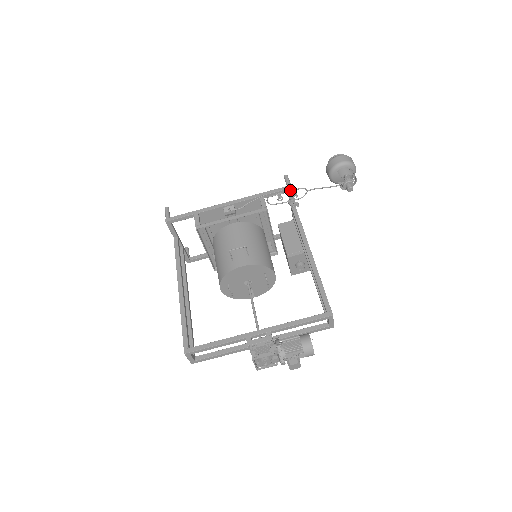
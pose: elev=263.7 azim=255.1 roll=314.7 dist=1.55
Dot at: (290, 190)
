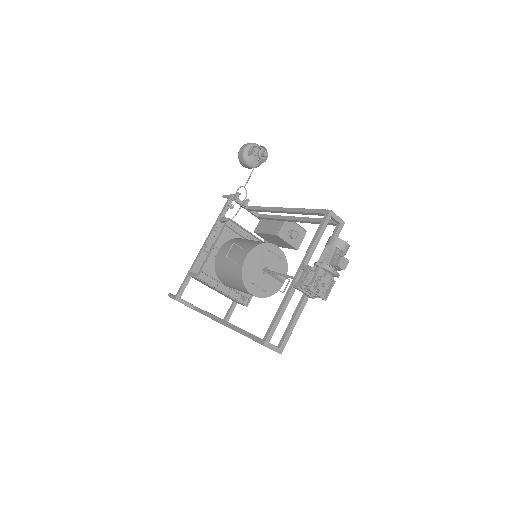
Dot at: (232, 196)
